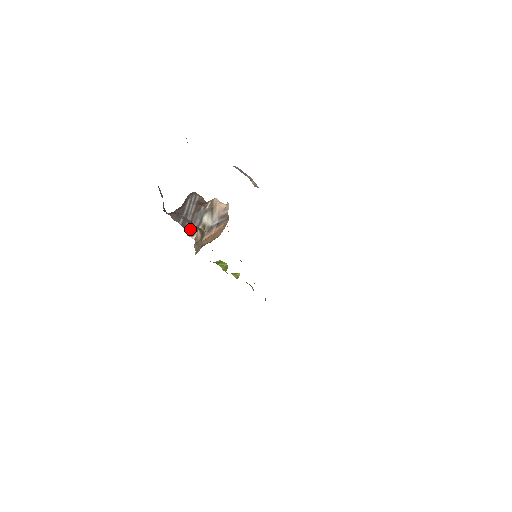
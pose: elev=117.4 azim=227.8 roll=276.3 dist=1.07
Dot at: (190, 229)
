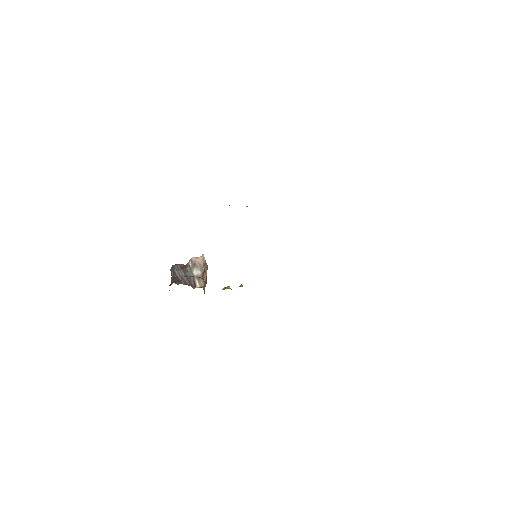
Dot at: (191, 285)
